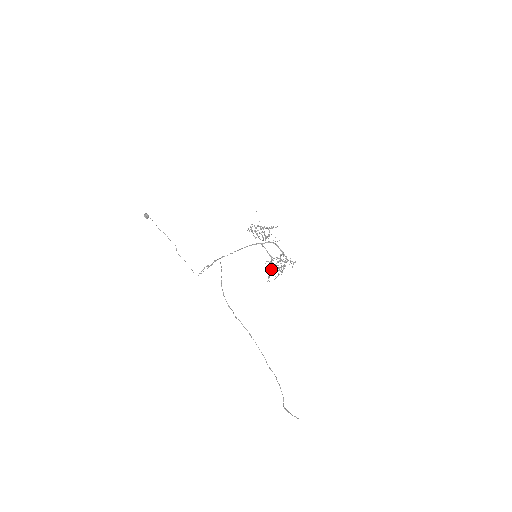
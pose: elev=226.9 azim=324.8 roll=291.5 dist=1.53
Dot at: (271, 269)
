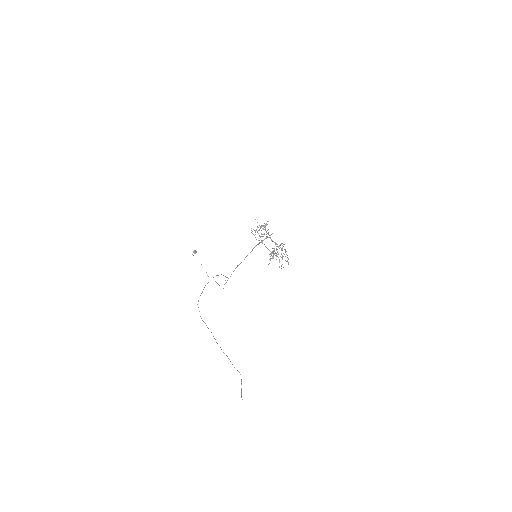
Dot at: occluded
